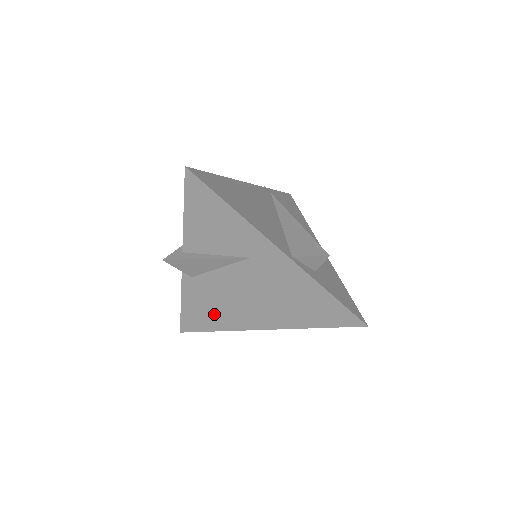
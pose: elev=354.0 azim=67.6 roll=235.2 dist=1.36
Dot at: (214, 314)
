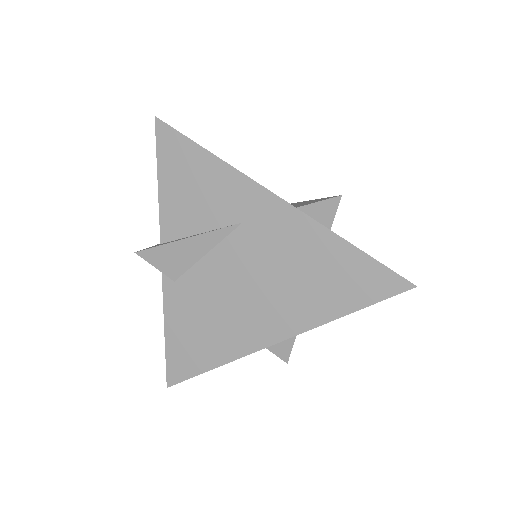
Dot at: (208, 337)
